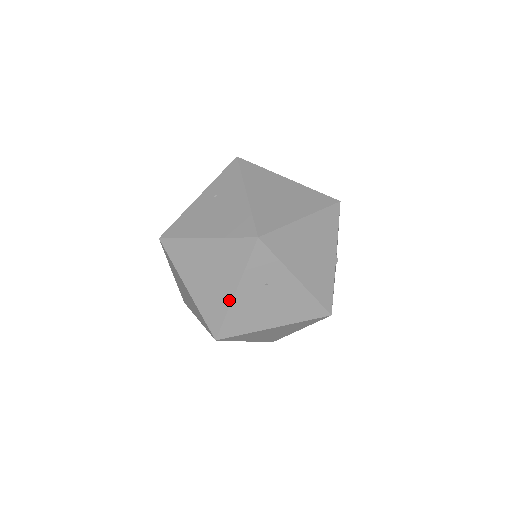
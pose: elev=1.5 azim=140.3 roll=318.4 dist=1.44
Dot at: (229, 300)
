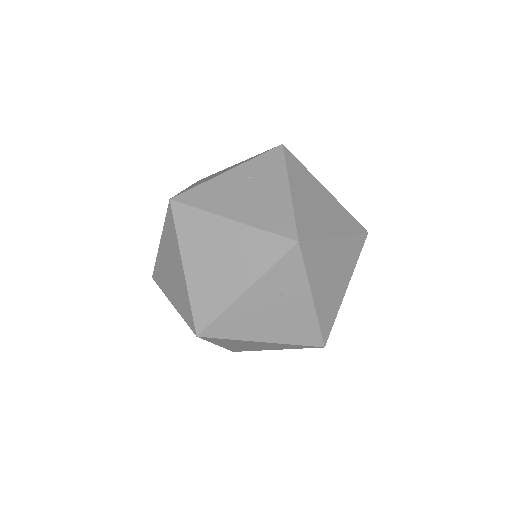
Dot at: (233, 298)
